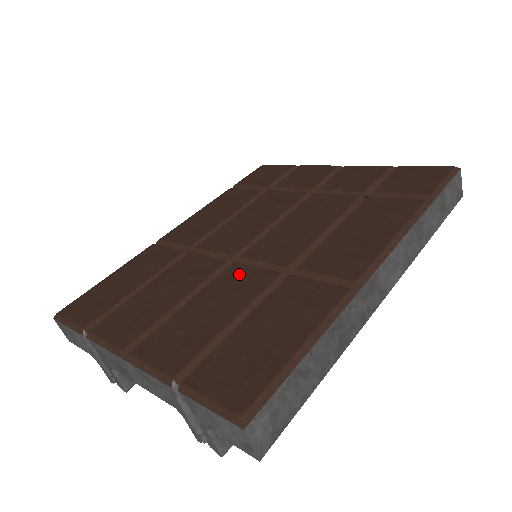
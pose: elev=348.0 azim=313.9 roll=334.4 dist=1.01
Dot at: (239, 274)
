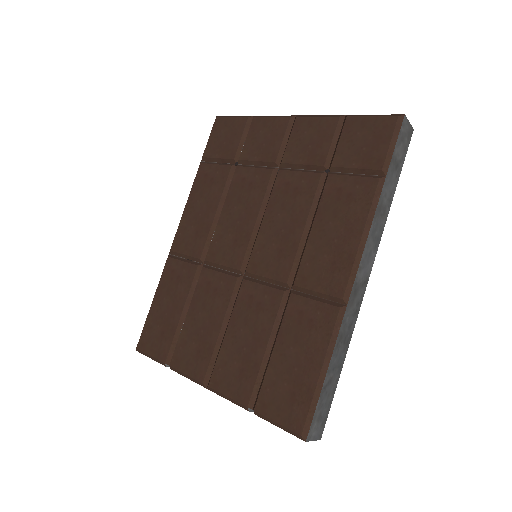
Dot at: (252, 295)
